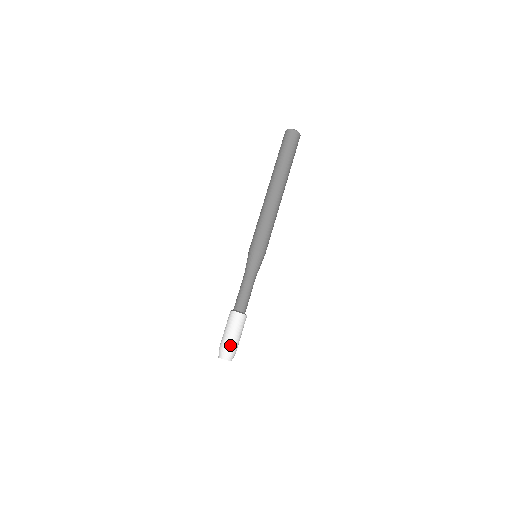
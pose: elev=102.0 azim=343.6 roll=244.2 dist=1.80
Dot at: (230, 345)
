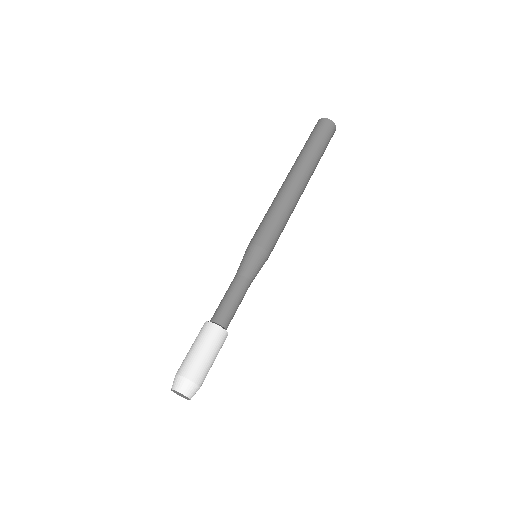
Dot at: (193, 371)
